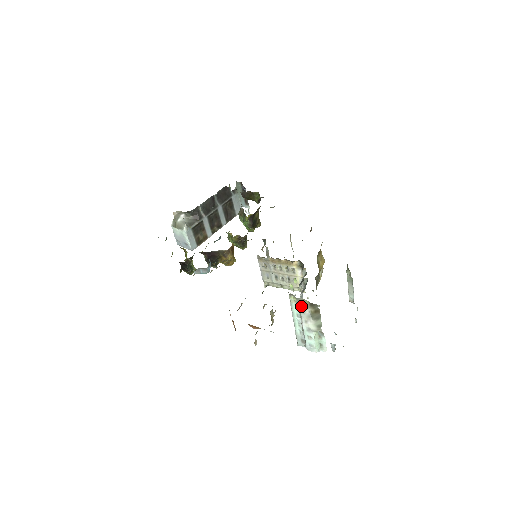
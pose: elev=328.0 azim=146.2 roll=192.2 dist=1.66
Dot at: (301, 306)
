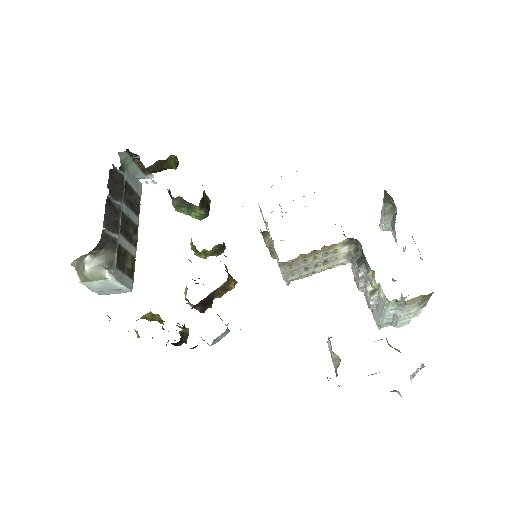
Dot at: (408, 304)
